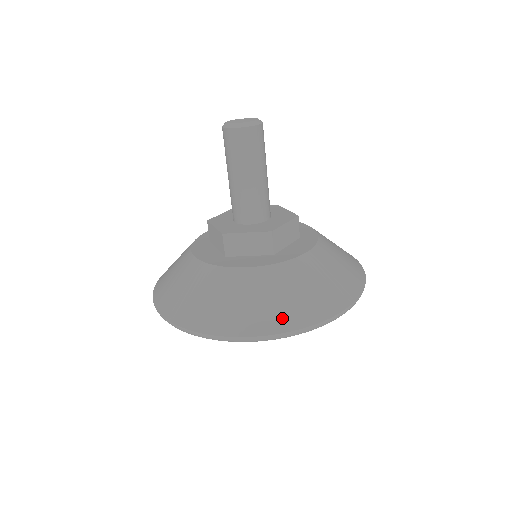
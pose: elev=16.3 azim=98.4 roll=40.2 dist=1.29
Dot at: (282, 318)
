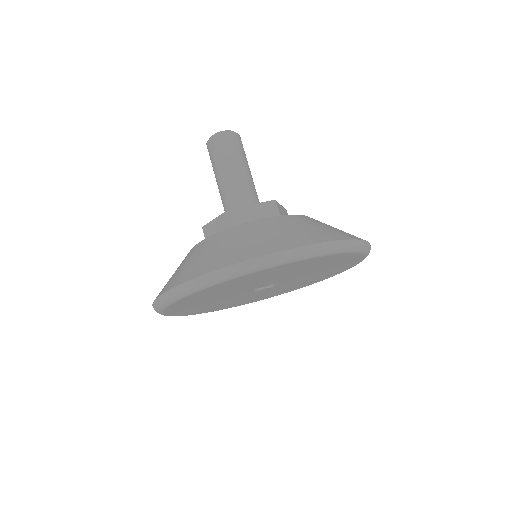
Dot at: (201, 267)
